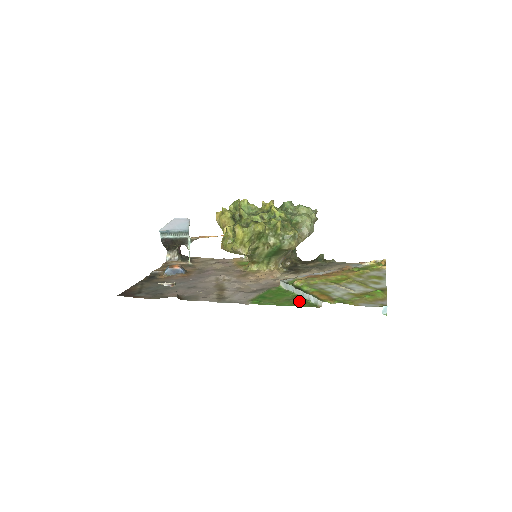
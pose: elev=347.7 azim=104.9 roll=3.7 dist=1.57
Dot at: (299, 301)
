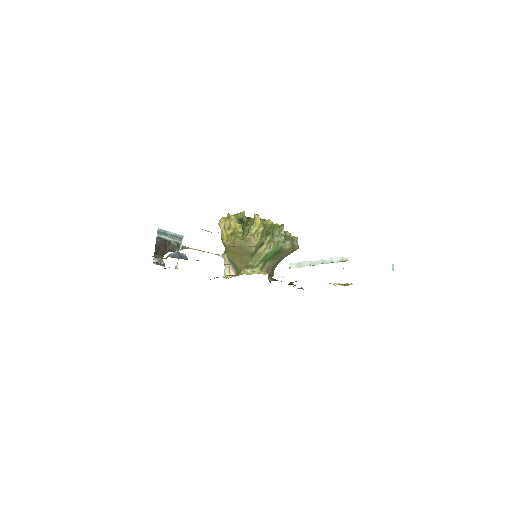
Dot at: occluded
